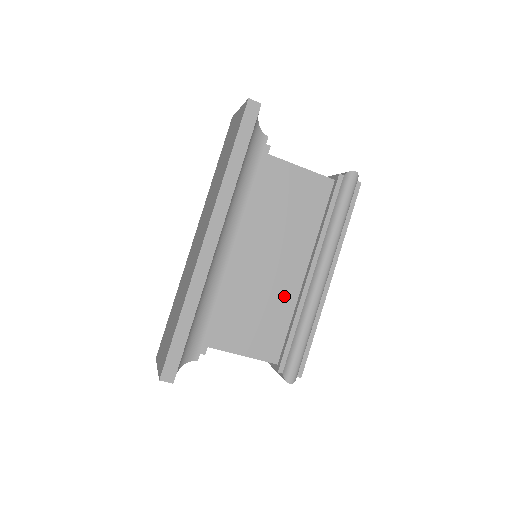
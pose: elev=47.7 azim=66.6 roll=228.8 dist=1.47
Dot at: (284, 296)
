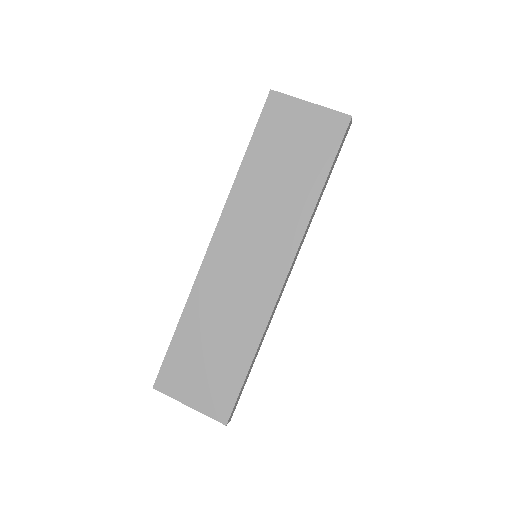
Dot at: occluded
